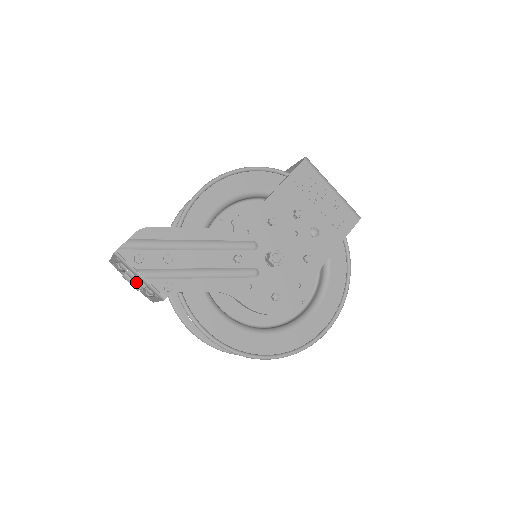
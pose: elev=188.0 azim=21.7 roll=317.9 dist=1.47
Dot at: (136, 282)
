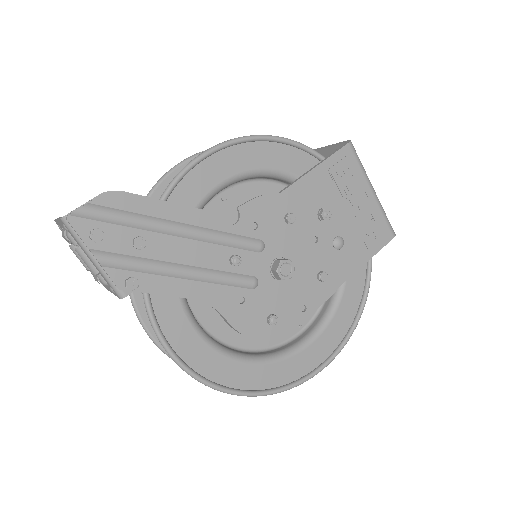
Dot at: (86, 264)
